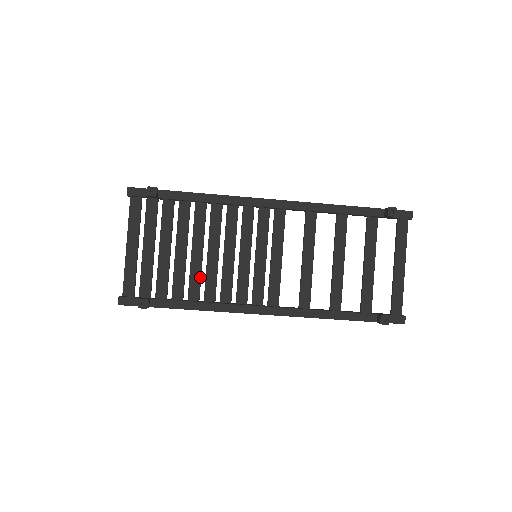
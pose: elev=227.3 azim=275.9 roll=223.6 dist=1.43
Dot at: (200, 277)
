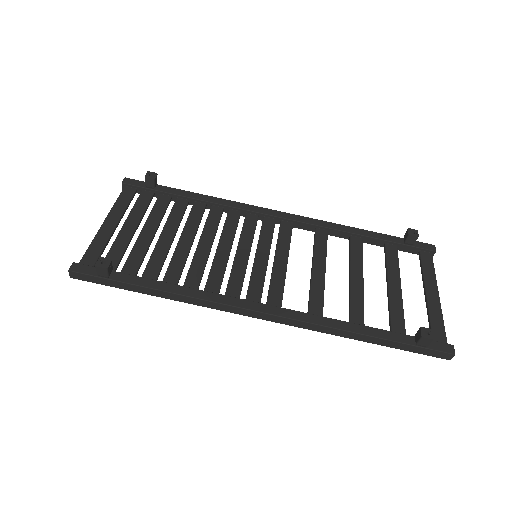
Dot at: (184, 263)
